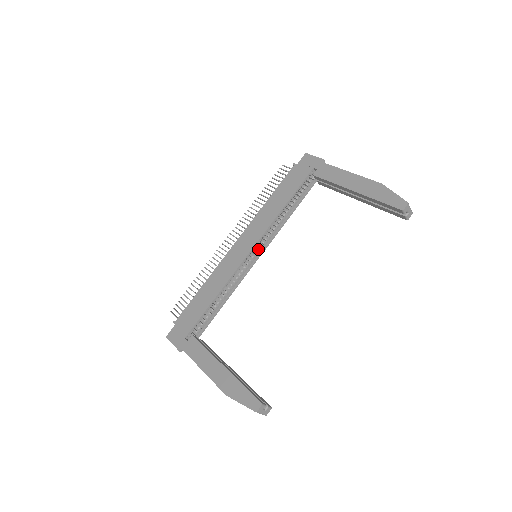
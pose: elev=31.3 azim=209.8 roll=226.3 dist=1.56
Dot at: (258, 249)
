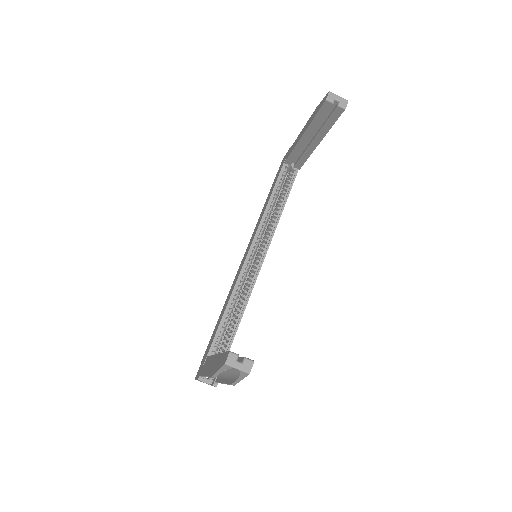
Dot at: (260, 251)
